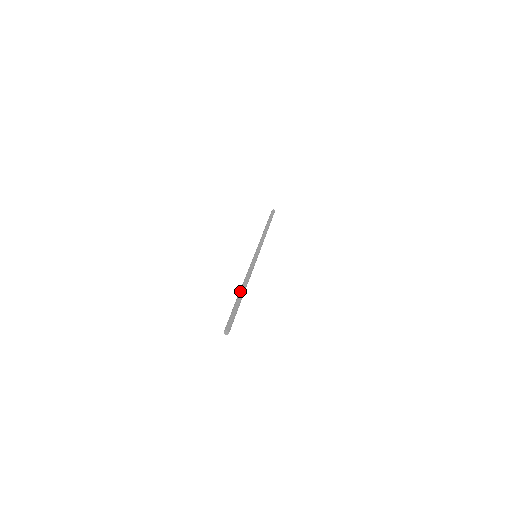
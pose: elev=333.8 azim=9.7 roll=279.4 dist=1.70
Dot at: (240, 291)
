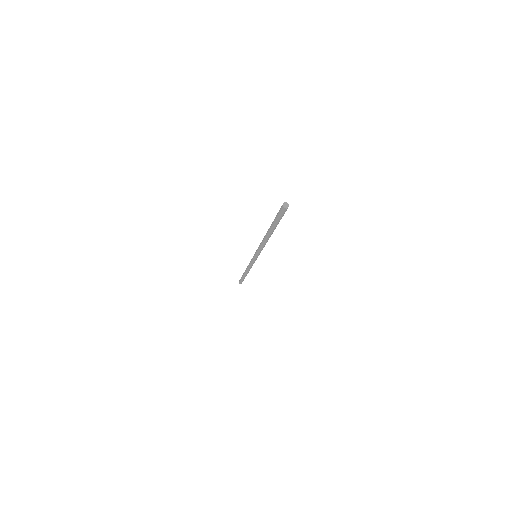
Dot at: occluded
